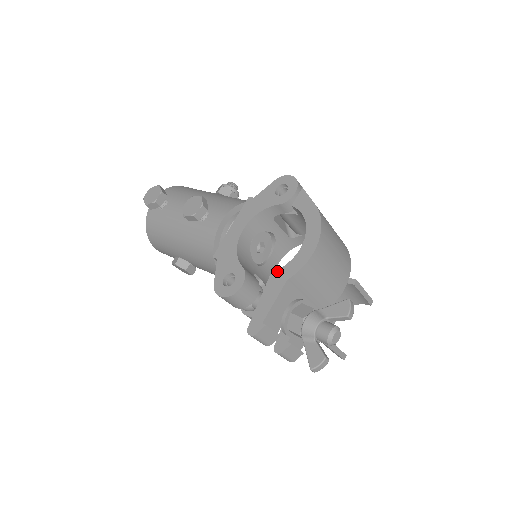
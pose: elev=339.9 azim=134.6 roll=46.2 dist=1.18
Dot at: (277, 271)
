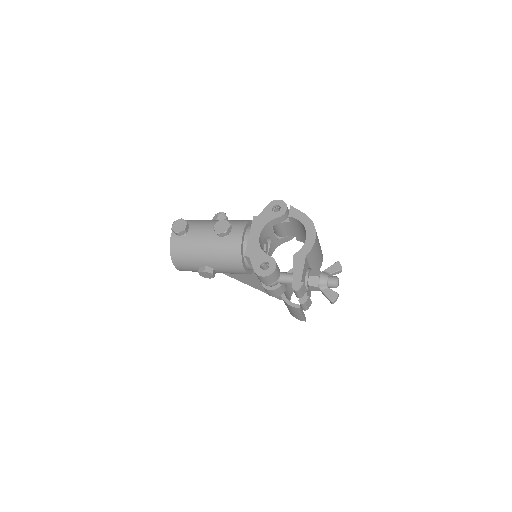
Dot at: (297, 253)
